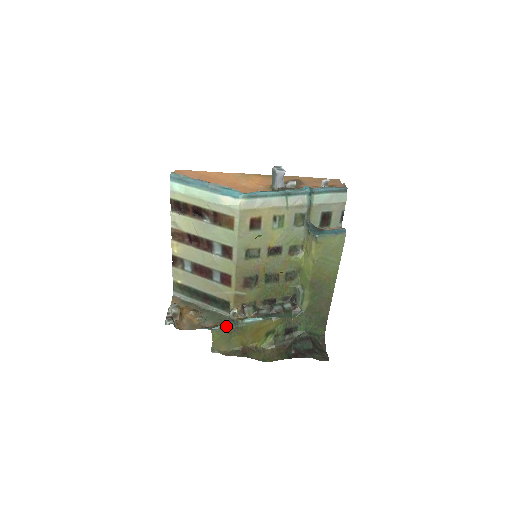
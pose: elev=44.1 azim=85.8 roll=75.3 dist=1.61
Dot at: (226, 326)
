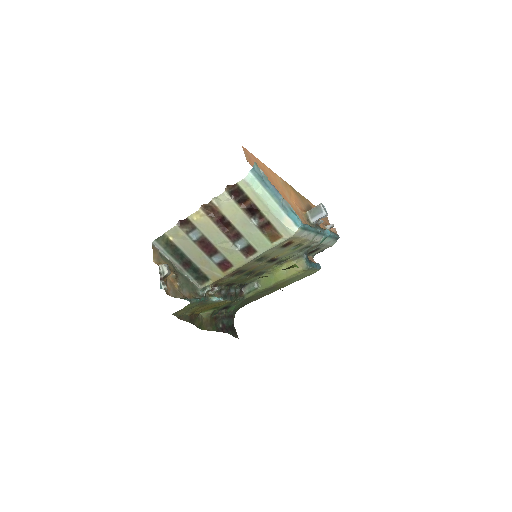
Dot at: (201, 301)
